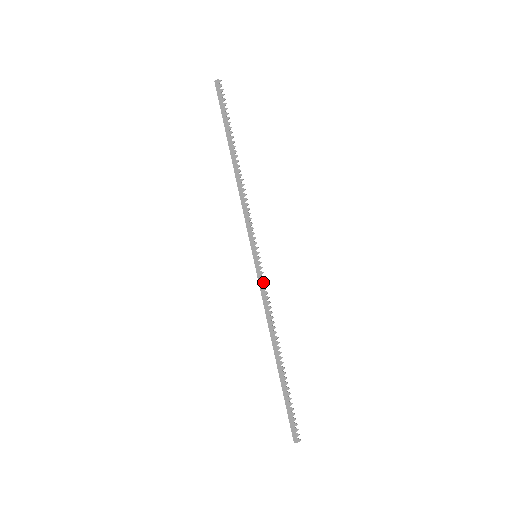
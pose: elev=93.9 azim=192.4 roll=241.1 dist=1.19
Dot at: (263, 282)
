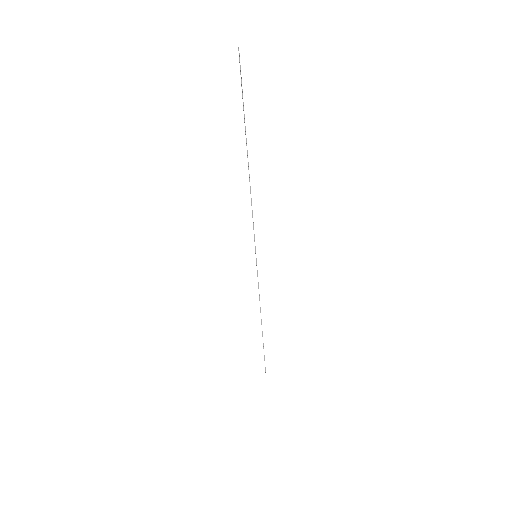
Dot at: occluded
